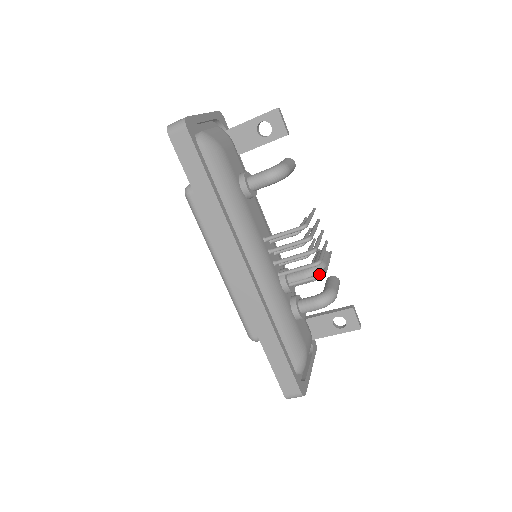
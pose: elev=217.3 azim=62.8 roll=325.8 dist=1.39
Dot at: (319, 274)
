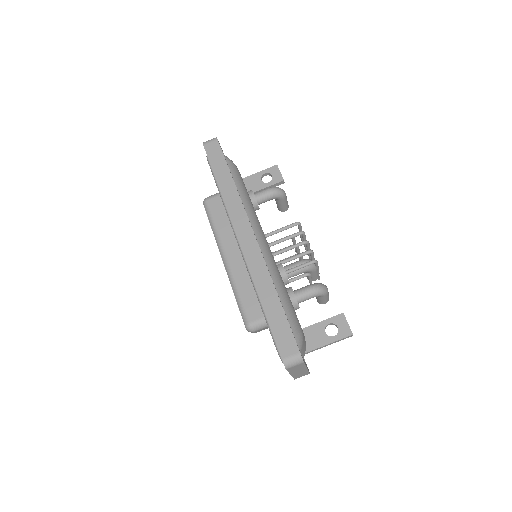
Dot at: (312, 260)
